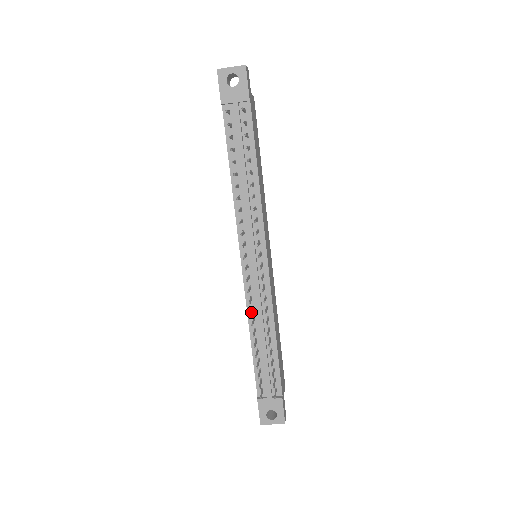
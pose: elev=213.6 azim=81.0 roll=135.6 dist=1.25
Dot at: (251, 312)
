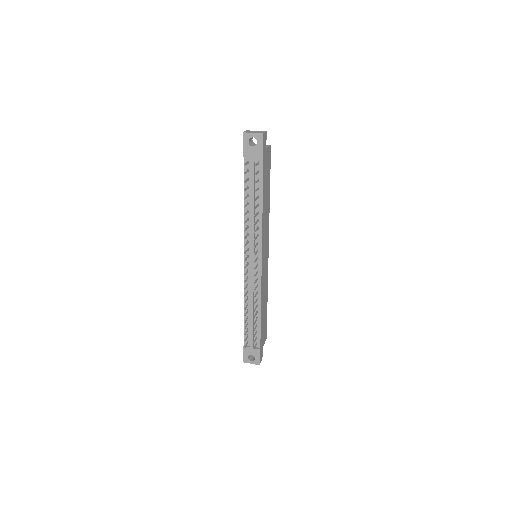
Dot at: (245, 295)
